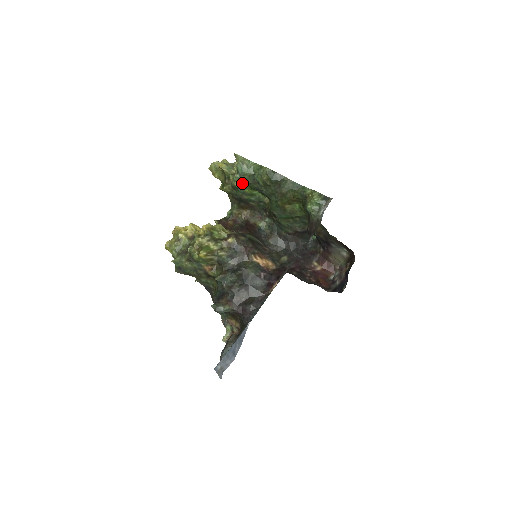
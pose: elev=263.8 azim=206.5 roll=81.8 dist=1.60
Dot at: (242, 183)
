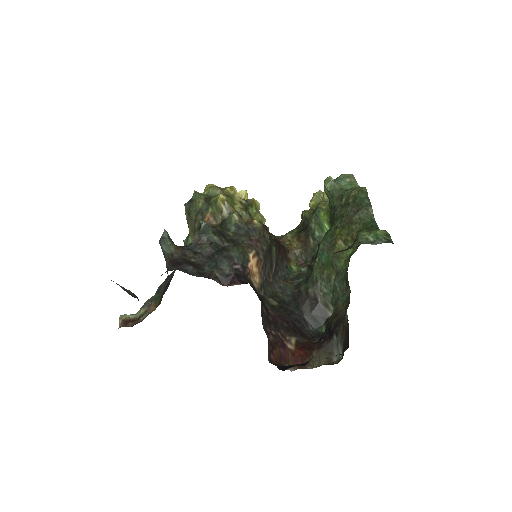
Dot at: (328, 190)
